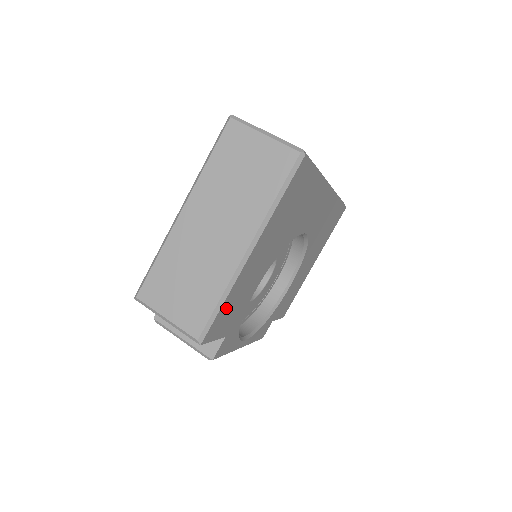
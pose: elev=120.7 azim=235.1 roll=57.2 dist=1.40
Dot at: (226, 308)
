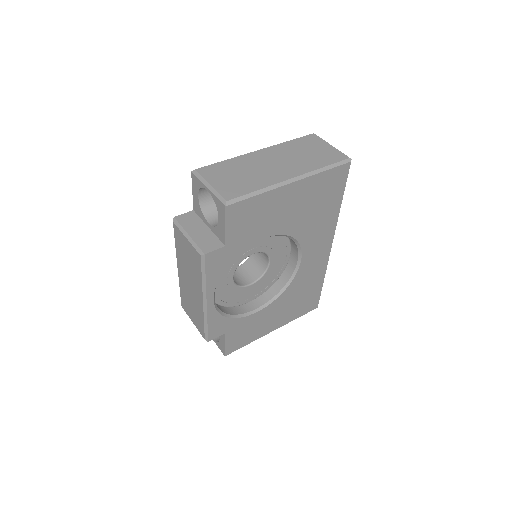
Dot at: (253, 206)
